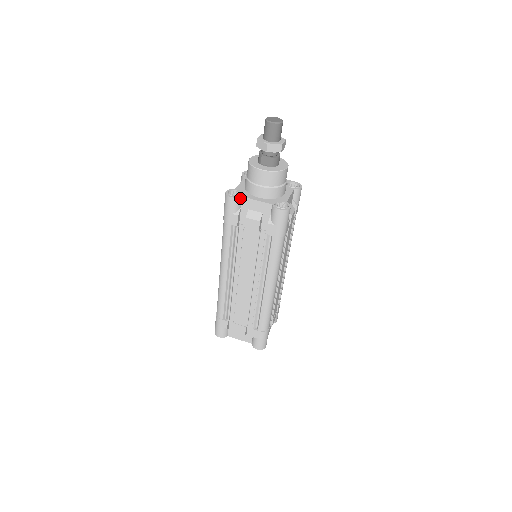
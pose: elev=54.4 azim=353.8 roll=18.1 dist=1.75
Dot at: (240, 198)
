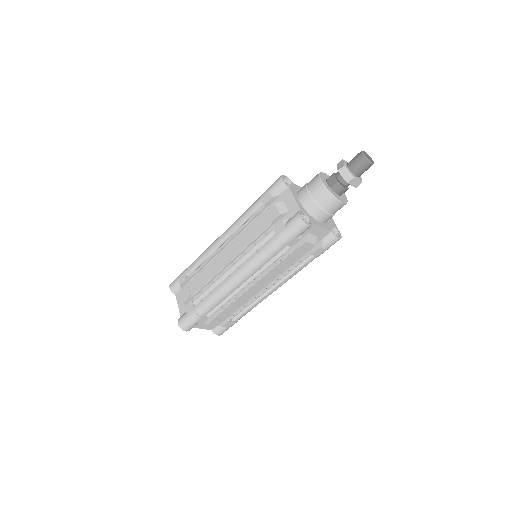
Dot at: (287, 186)
